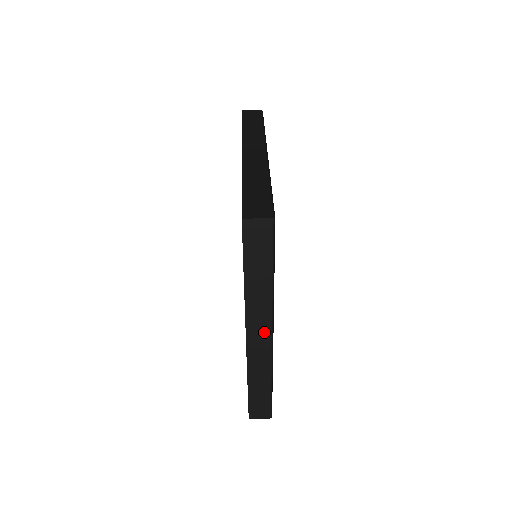
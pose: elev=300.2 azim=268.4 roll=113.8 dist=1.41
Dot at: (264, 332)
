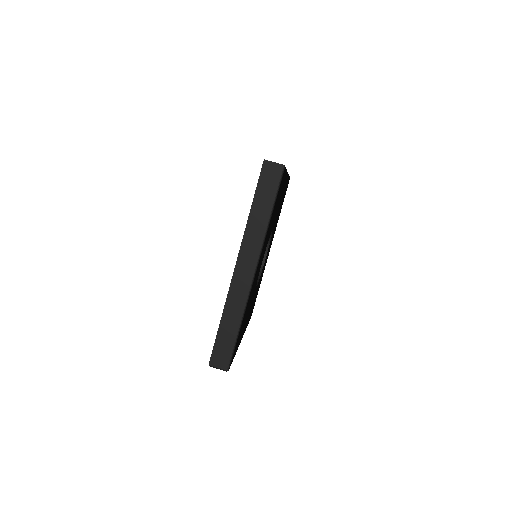
Dot at: (250, 265)
